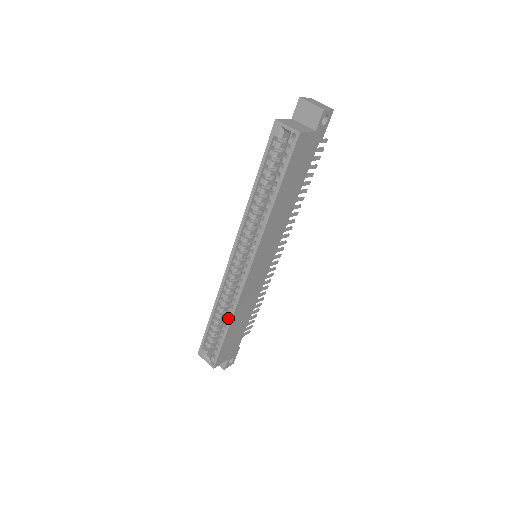
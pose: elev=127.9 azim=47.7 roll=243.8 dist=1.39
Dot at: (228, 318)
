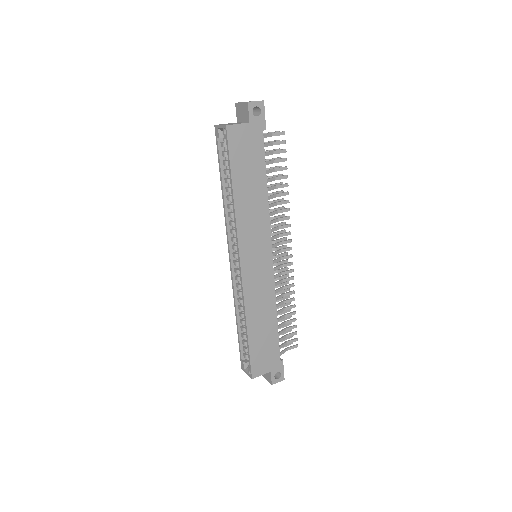
Dot at: occluded
